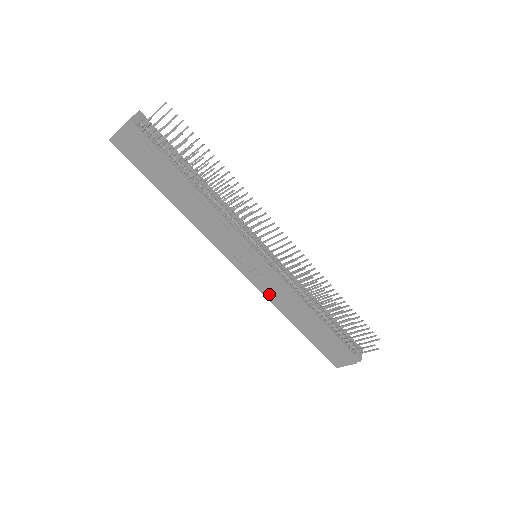
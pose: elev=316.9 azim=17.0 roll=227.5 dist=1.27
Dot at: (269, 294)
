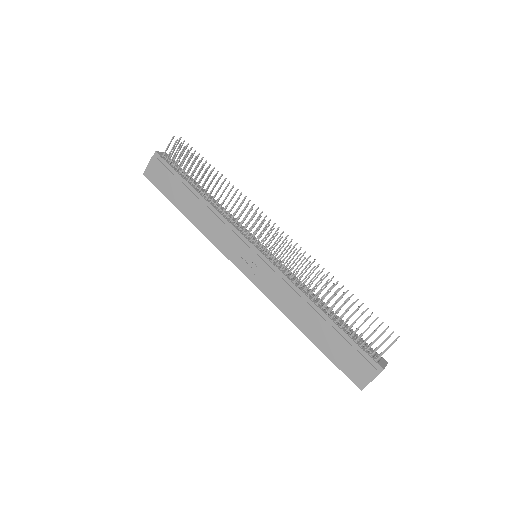
Dot at: (271, 294)
